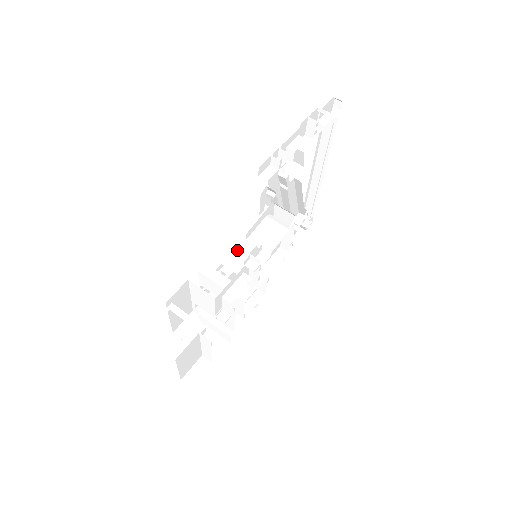
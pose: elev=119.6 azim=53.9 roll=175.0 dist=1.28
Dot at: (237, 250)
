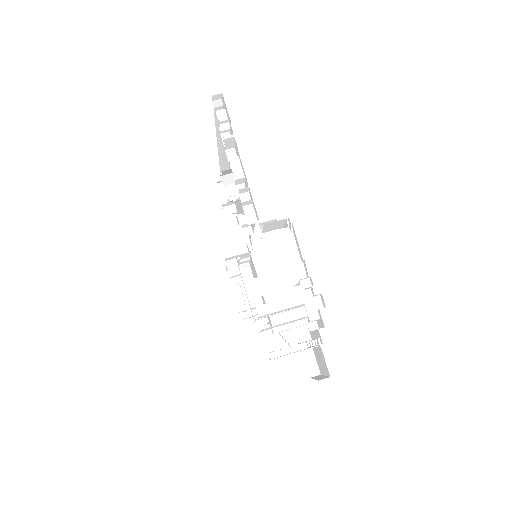
Dot at: (226, 260)
